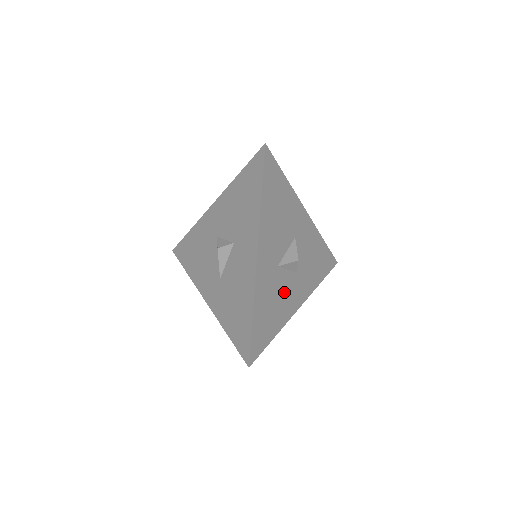
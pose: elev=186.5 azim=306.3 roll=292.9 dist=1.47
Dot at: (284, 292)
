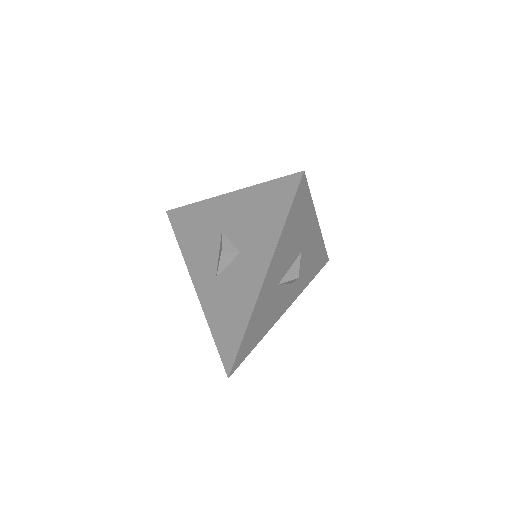
Dot at: (276, 304)
